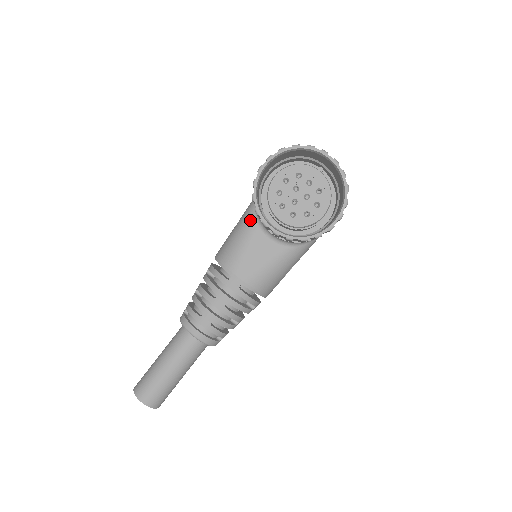
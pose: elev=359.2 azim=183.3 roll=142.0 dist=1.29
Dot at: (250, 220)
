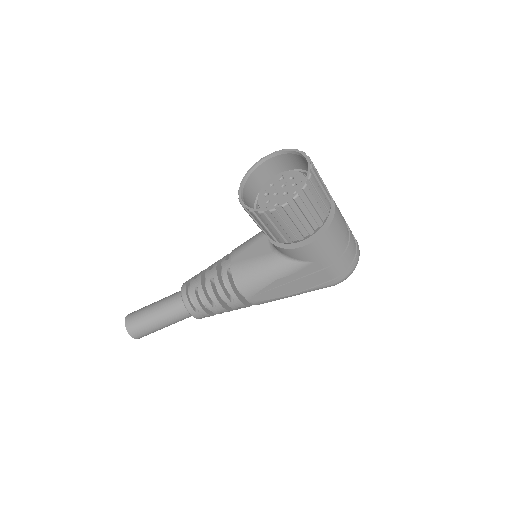
Dot at: occluded
